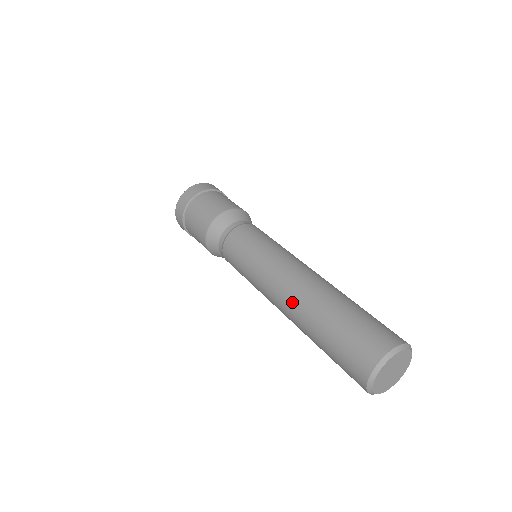
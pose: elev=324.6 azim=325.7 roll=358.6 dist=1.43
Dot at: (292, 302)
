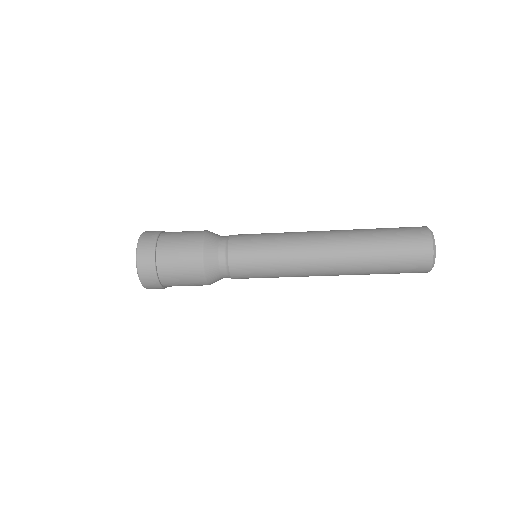
Dot at: (338, 239)
